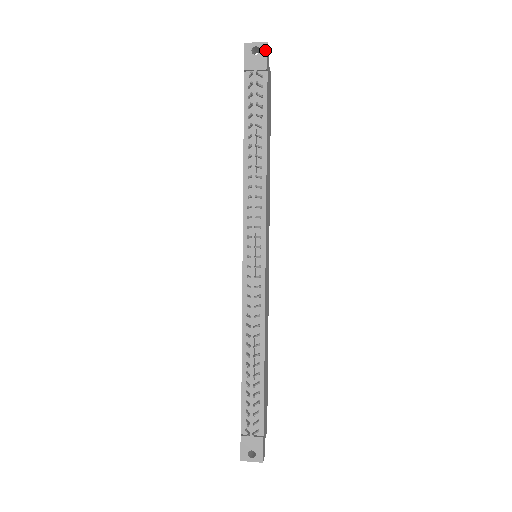
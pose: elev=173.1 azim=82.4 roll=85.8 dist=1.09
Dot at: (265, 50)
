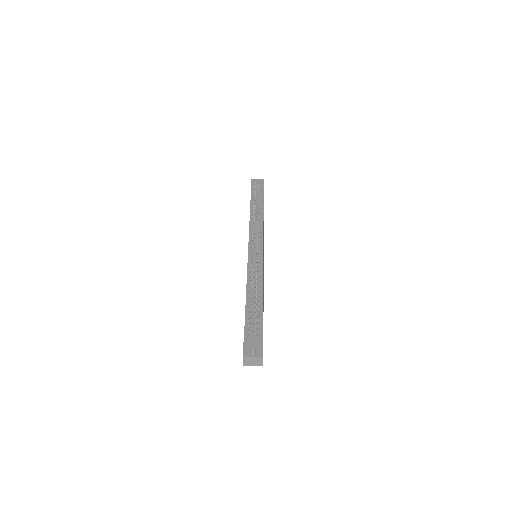
Dot at: (262, 181)
